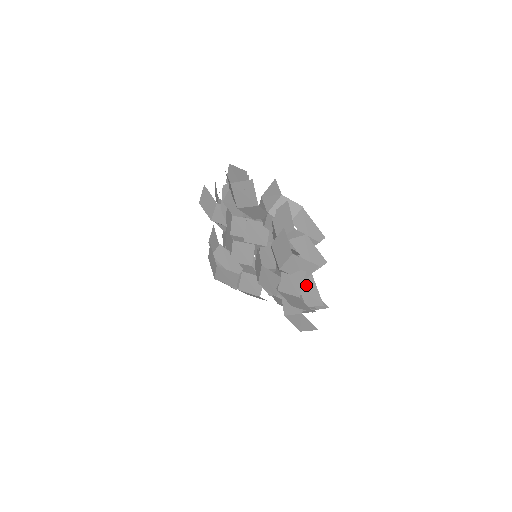
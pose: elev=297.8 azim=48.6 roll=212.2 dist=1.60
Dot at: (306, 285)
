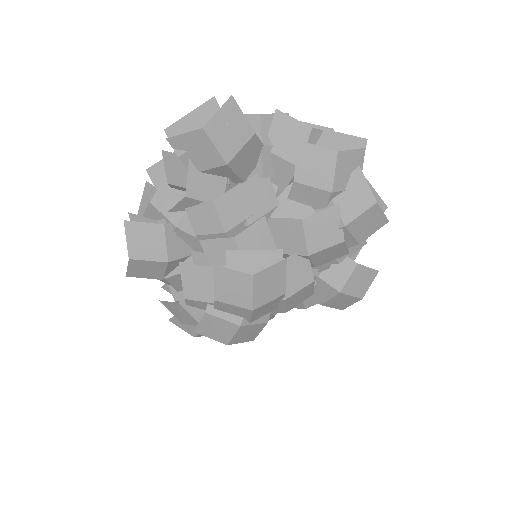
Dot at: occluded
